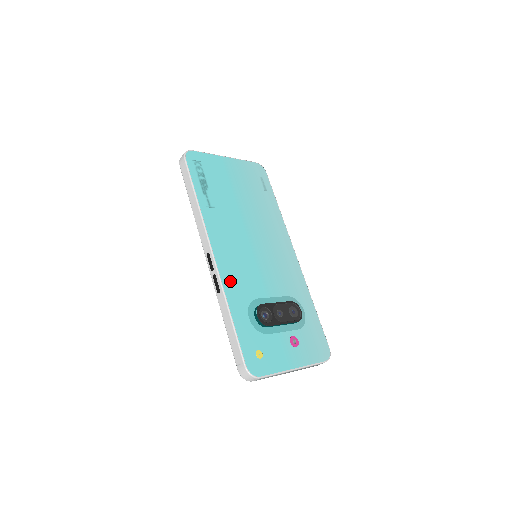
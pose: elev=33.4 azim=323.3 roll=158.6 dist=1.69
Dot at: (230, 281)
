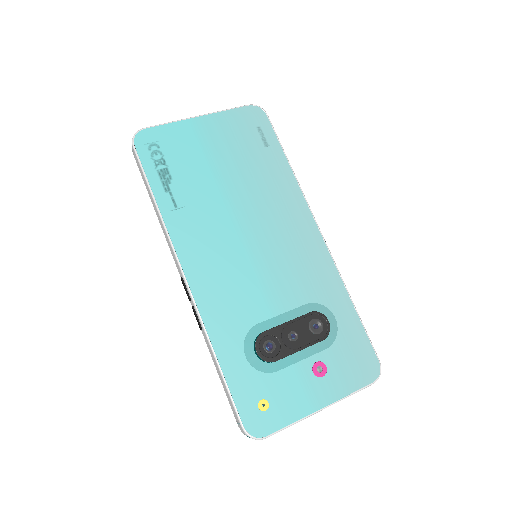
Dot at: (214, 311)
